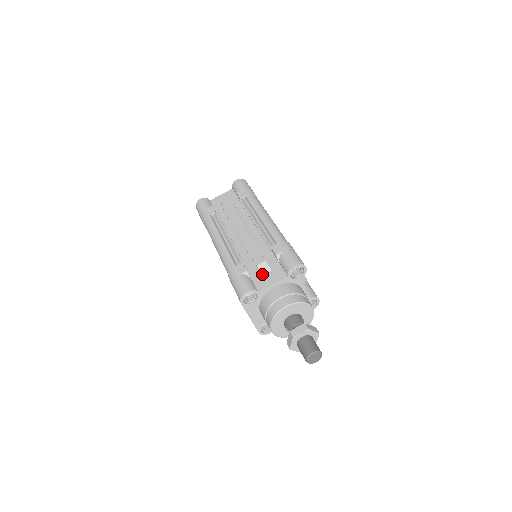
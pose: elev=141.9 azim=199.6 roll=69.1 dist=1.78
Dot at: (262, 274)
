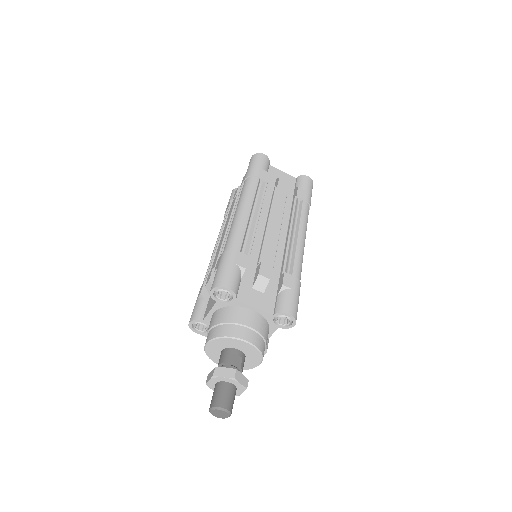
Dot at: occluded
